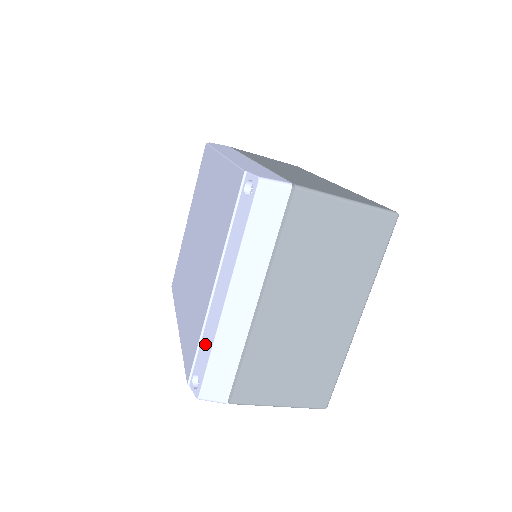
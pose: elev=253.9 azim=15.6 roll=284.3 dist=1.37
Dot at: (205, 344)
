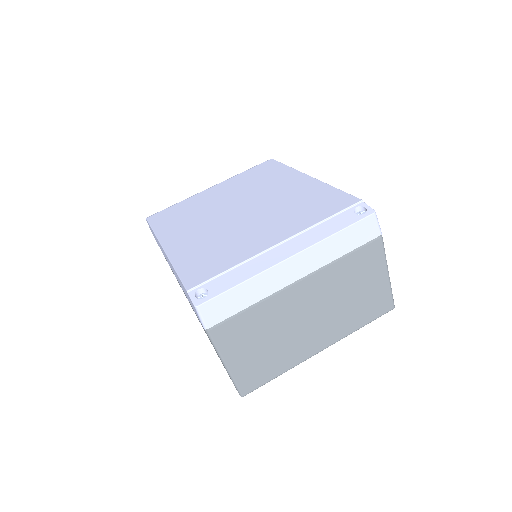
Dot at: (237, 274)
